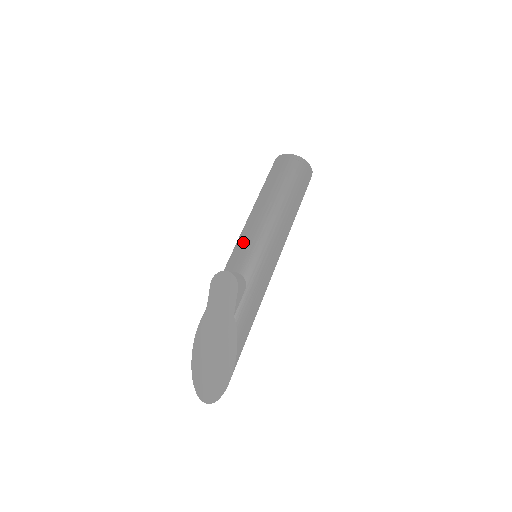
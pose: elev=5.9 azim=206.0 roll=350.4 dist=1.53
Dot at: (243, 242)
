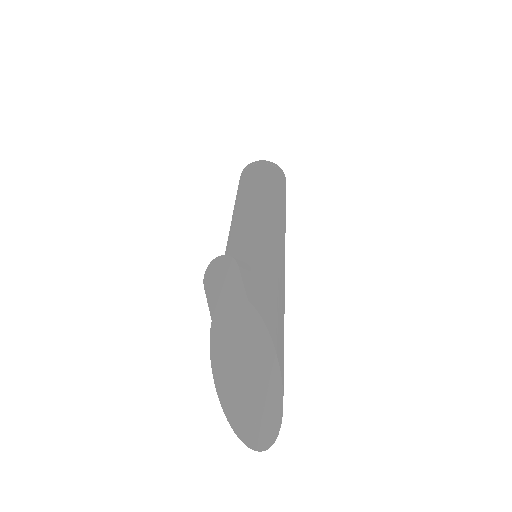
Dot at: (230, 240)
